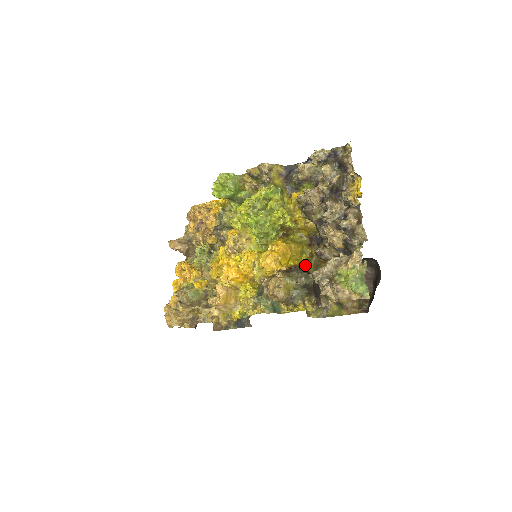
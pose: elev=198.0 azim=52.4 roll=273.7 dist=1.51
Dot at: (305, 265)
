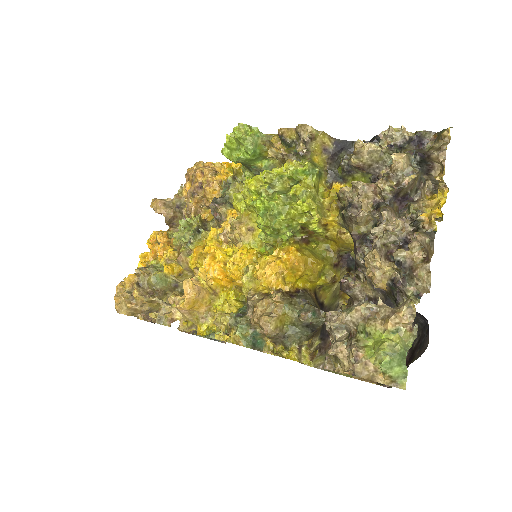
Dot at: (320, 291)
